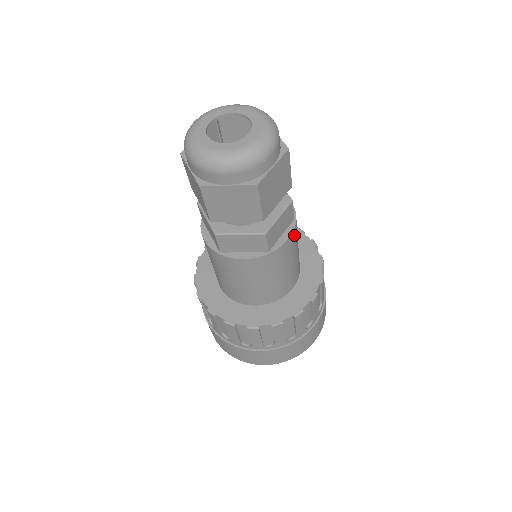
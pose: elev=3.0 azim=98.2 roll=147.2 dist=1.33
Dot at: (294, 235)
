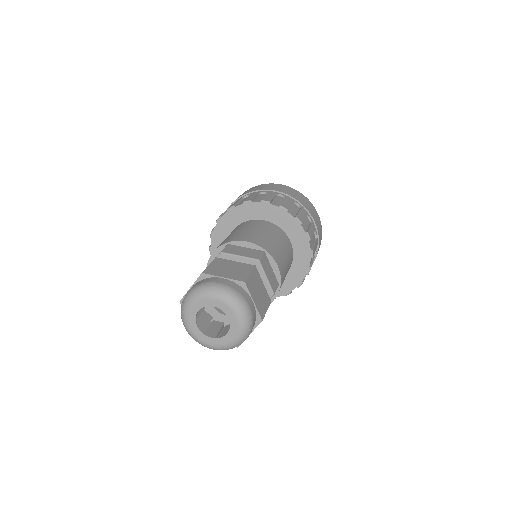
Dot at: occluded
